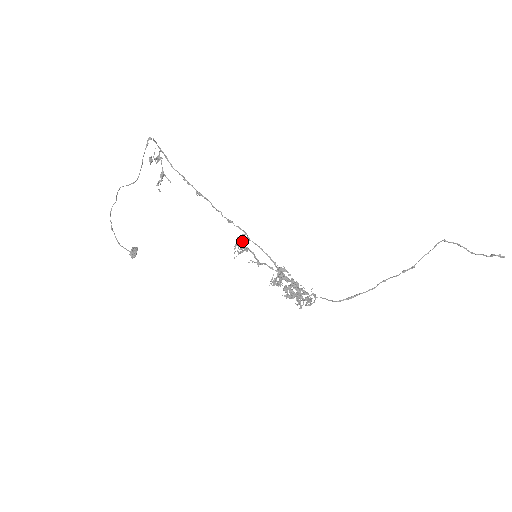
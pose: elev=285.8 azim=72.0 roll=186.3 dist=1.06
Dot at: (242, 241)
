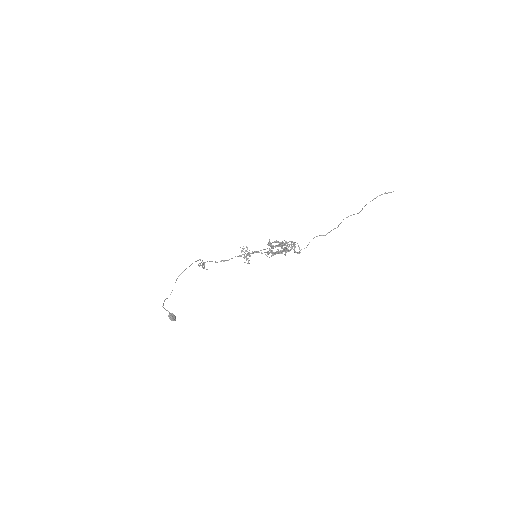
Dot at: occluded
